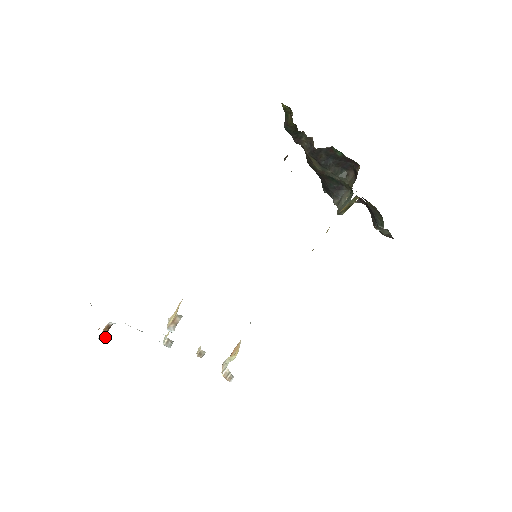
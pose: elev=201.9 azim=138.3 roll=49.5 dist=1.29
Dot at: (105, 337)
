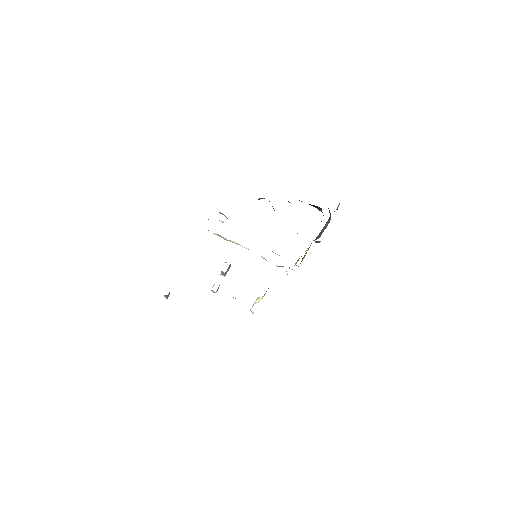
Dot at: occluded
